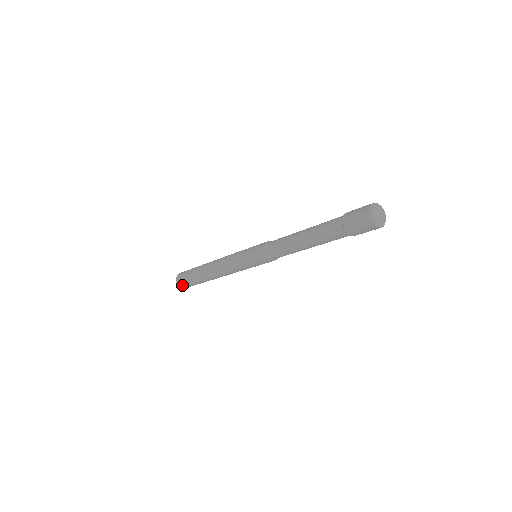
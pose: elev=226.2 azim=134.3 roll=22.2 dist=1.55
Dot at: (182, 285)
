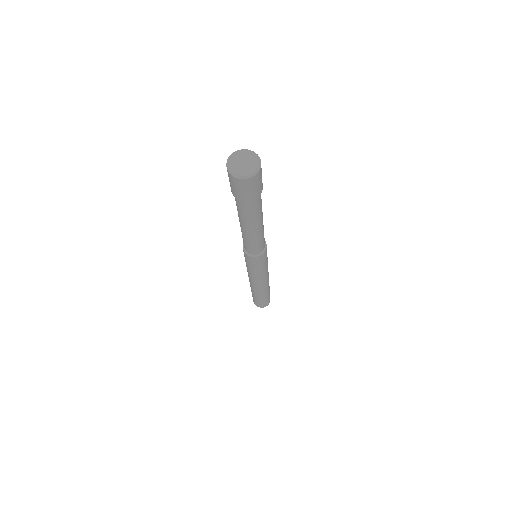
Dot at: (259, 306)
